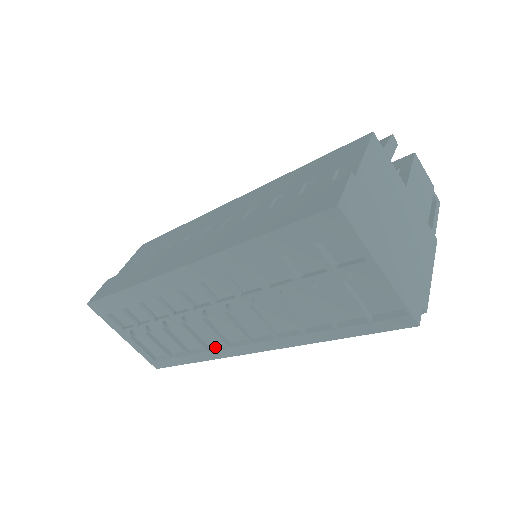
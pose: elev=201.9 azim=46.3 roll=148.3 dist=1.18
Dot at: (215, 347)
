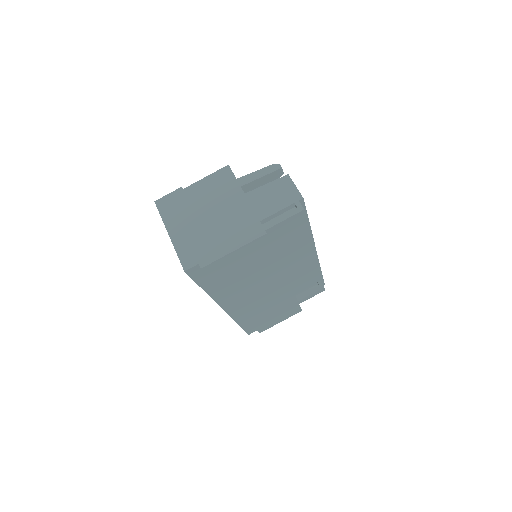
Dot at: occluded
